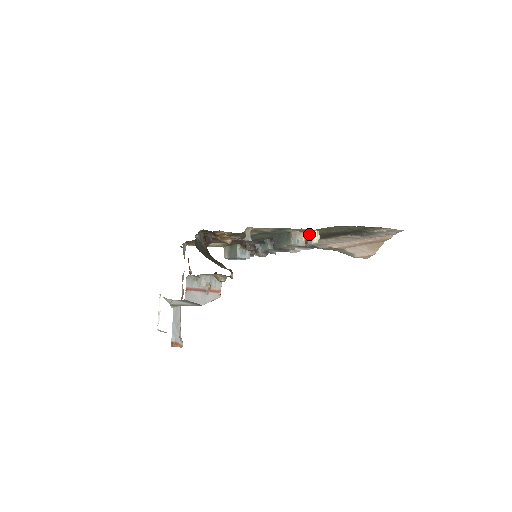
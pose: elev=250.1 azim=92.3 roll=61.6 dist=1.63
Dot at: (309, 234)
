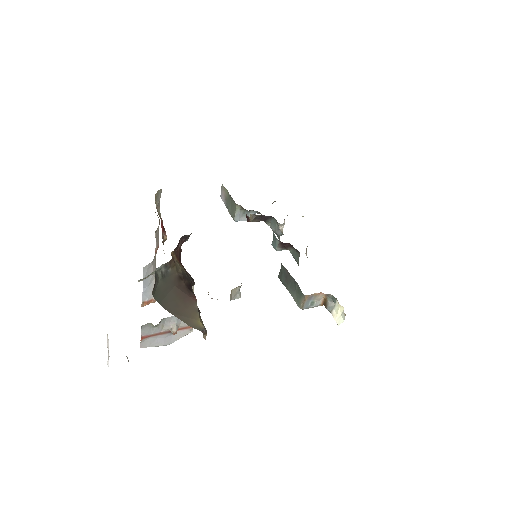
Dot at: (332, 297)
